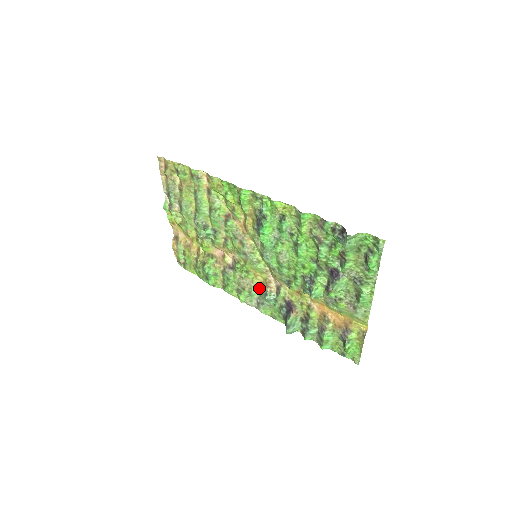
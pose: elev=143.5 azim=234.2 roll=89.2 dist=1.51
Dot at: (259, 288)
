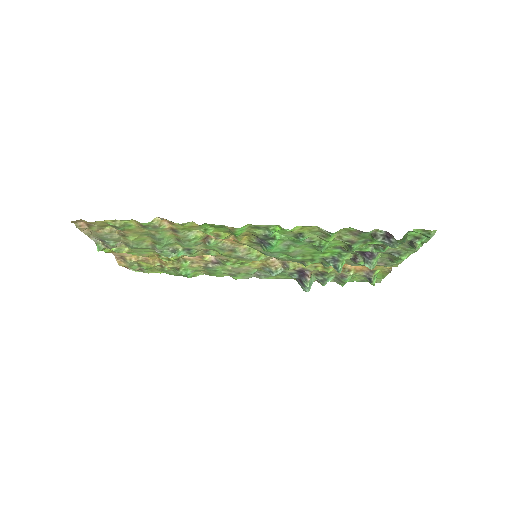
Dot at: (258, 268)
